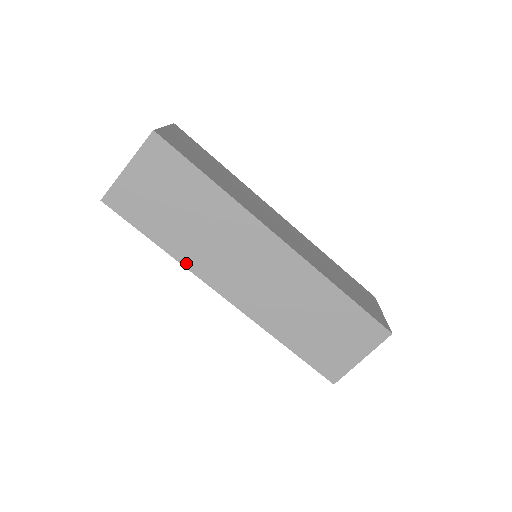
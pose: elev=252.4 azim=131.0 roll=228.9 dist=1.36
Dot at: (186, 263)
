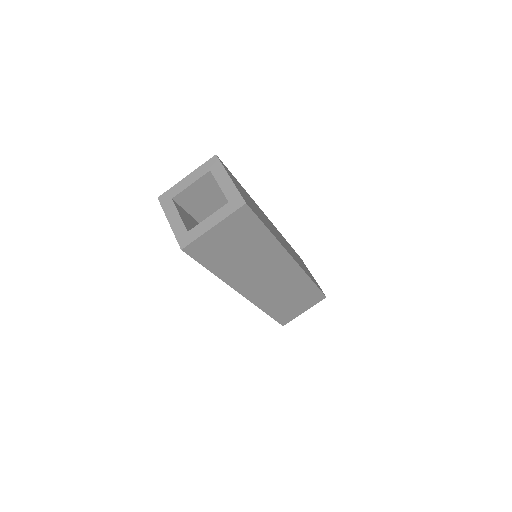
Dot at: (227, 280)
